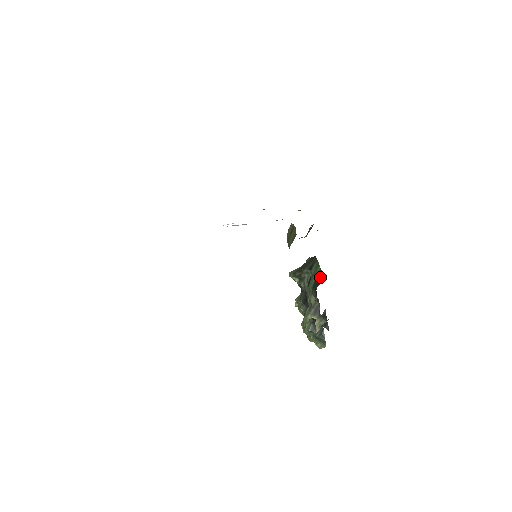
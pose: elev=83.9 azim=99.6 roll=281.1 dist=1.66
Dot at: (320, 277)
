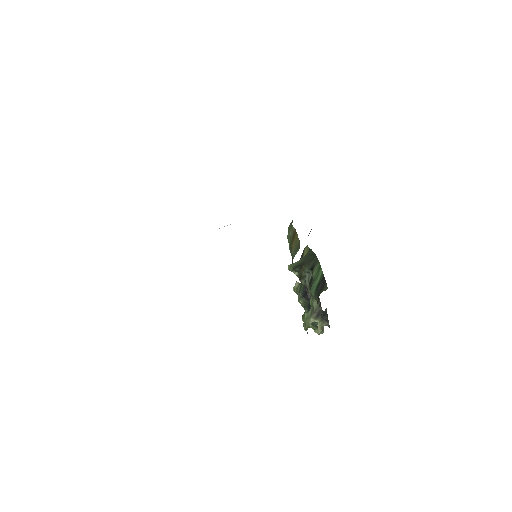
Dot at: (323, 283)
